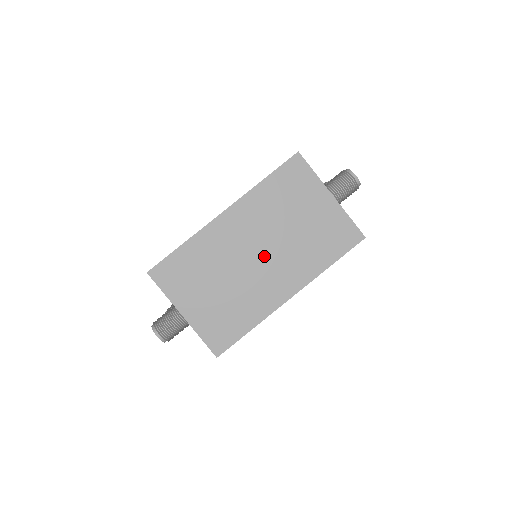
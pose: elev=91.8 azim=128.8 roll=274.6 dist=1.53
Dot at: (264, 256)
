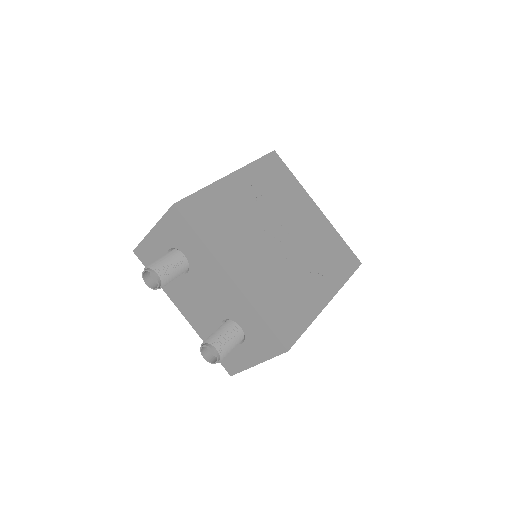
Dot at: occluded
